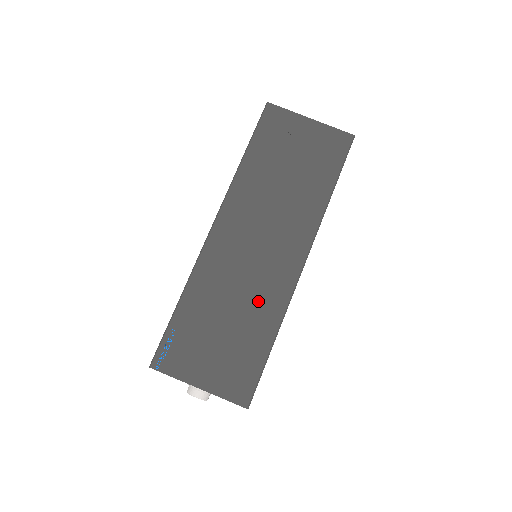
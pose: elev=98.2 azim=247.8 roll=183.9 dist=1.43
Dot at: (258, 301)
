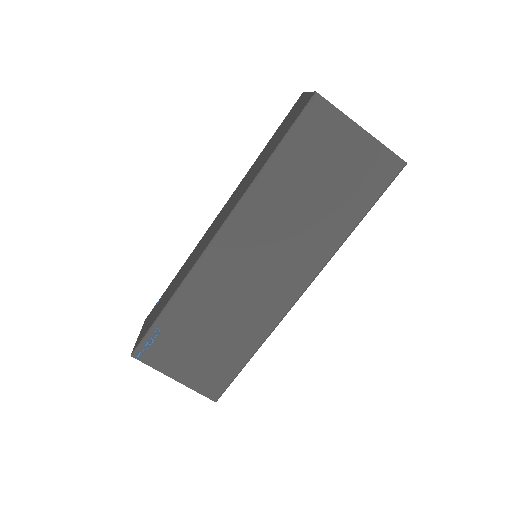
Dot at: (246, 320)
